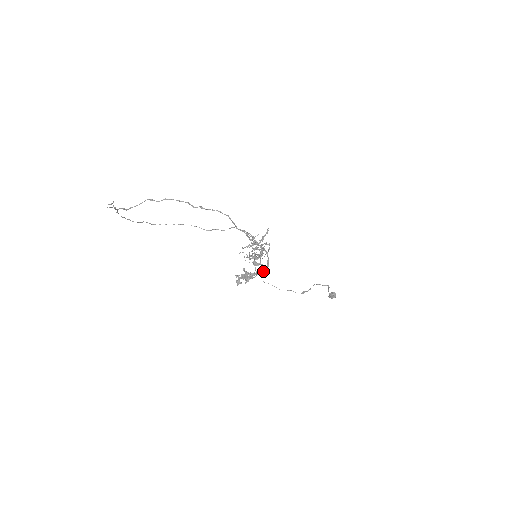
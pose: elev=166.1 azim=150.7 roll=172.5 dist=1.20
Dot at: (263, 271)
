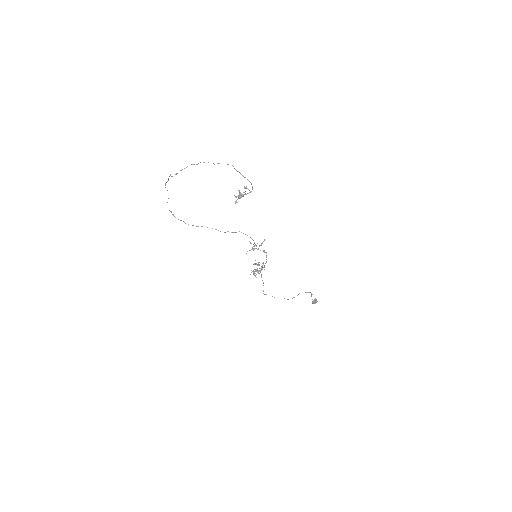
Dot at: occluded
